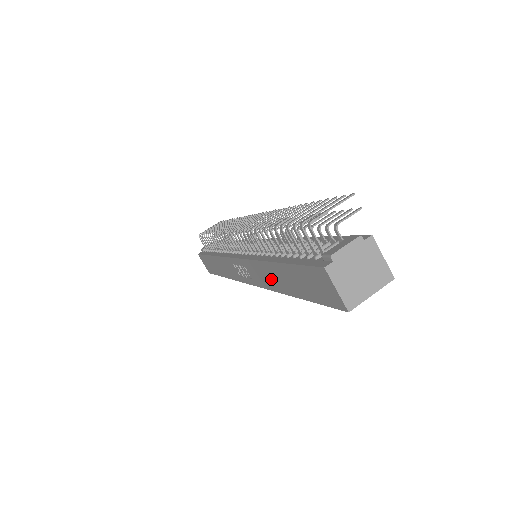
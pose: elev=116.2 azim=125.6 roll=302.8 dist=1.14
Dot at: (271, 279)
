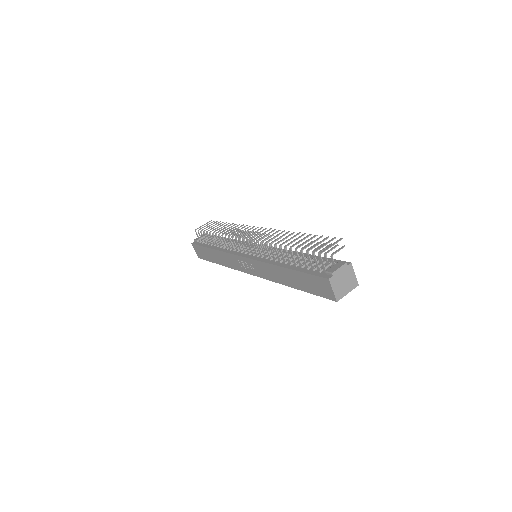
Dot at: (277, 276)
